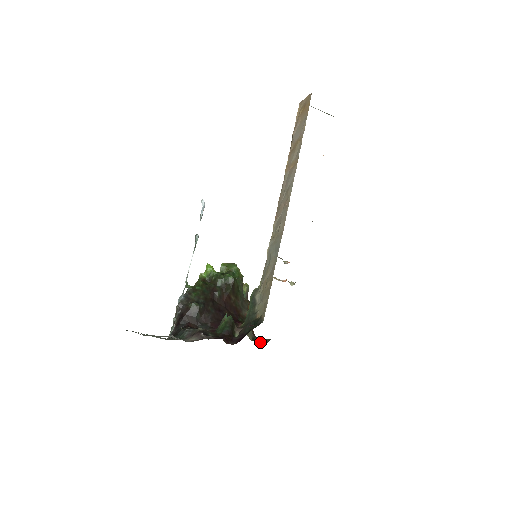
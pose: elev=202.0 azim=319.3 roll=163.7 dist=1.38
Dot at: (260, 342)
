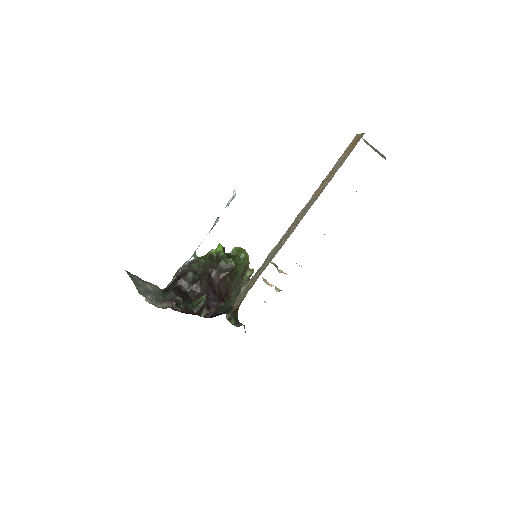
Dot at: (234, 323)
